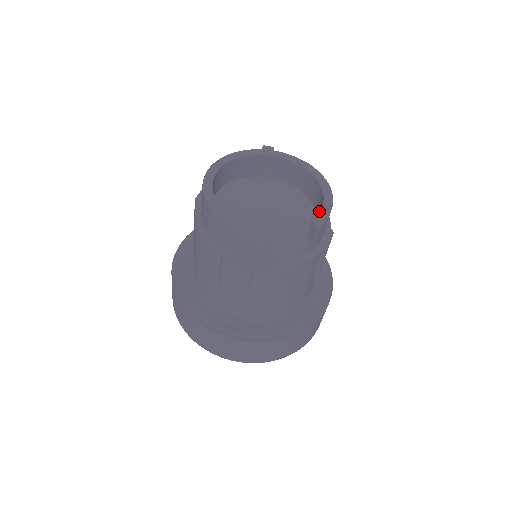
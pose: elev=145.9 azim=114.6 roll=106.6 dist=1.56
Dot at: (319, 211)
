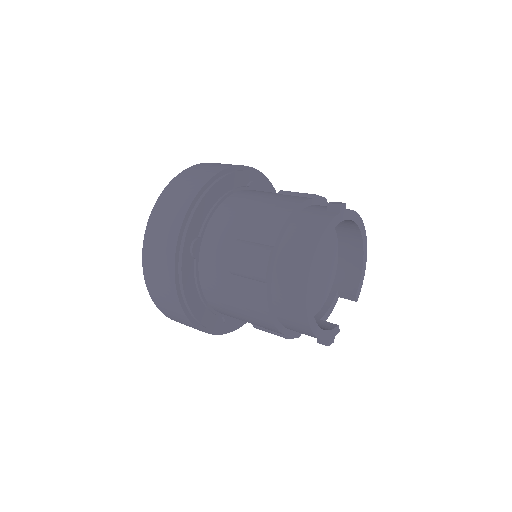
Dot at: (348, 261)
